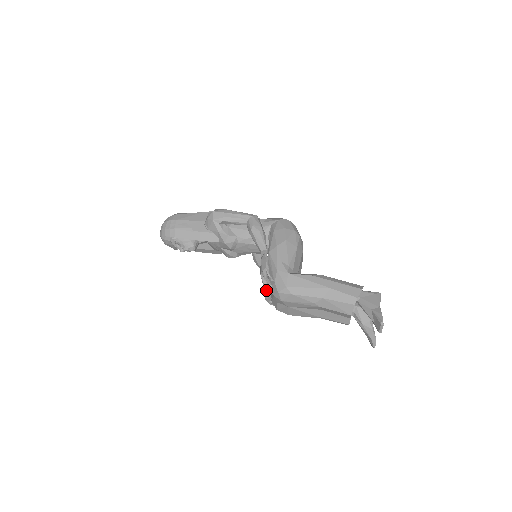
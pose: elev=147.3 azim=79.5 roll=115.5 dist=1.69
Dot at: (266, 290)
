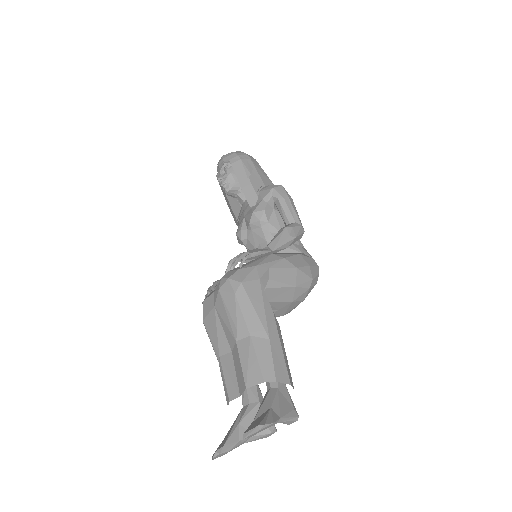
Dot at: occluded
